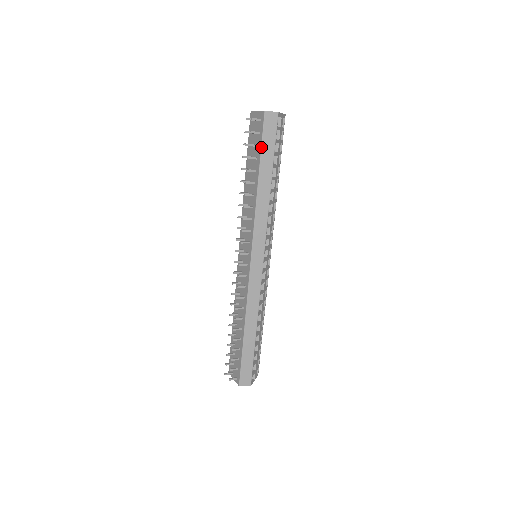
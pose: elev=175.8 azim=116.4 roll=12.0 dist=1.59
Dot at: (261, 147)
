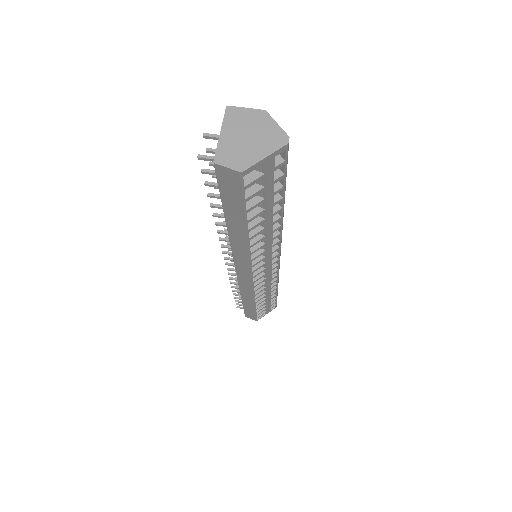
Dot at: occluded
